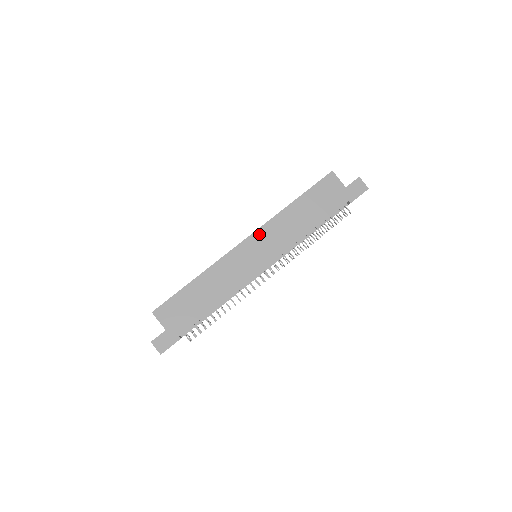
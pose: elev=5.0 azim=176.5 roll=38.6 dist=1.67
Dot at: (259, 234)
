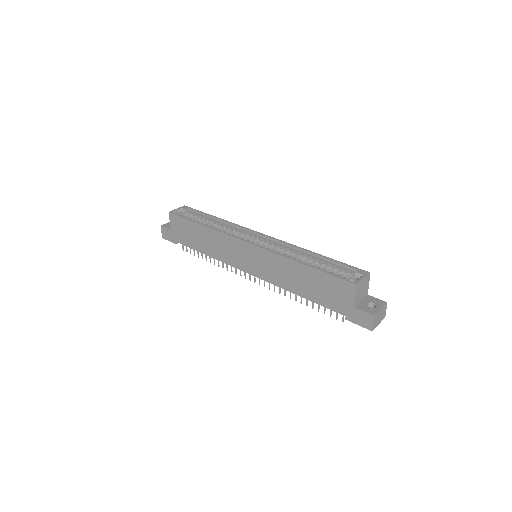
Dot at: (260, 252)
